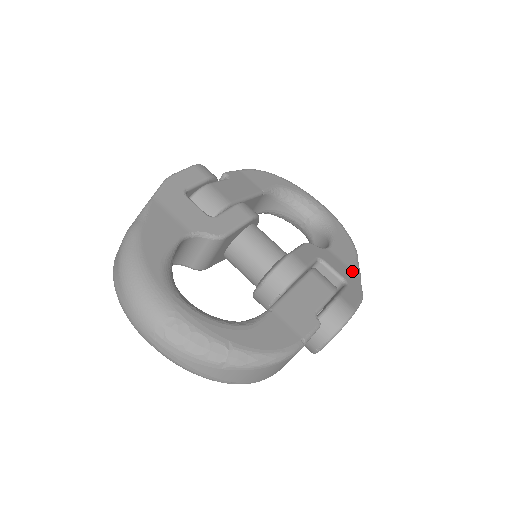
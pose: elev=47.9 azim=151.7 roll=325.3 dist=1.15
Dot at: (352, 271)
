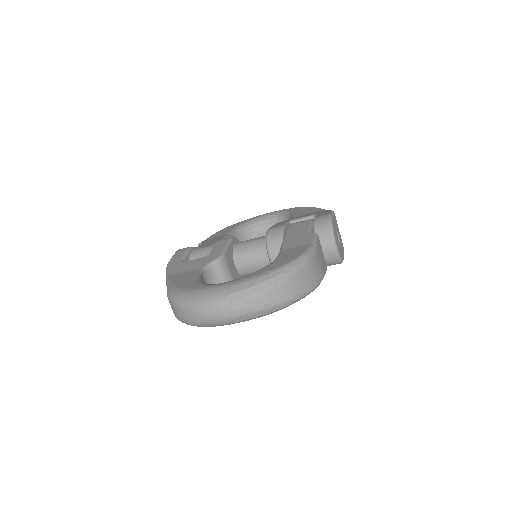
Dot at: occluded
